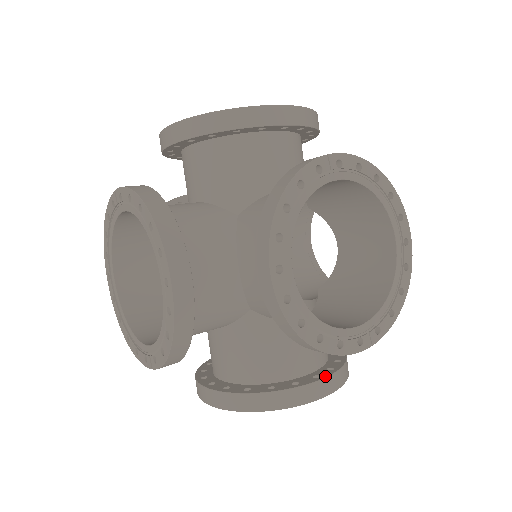
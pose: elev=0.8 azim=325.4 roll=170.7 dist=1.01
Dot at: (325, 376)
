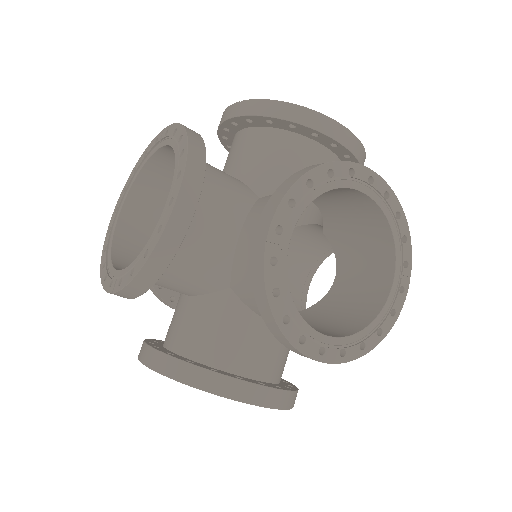
Dot at: occluded
